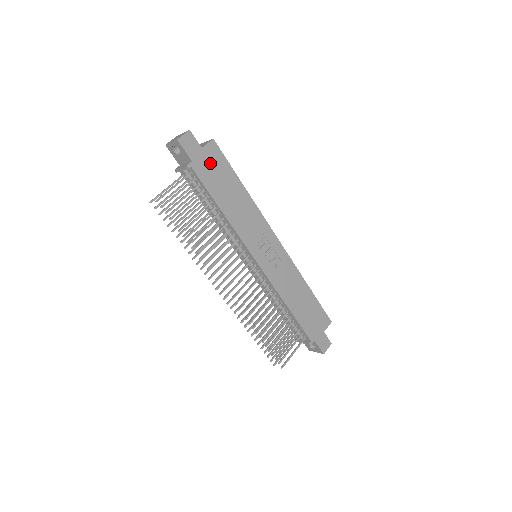
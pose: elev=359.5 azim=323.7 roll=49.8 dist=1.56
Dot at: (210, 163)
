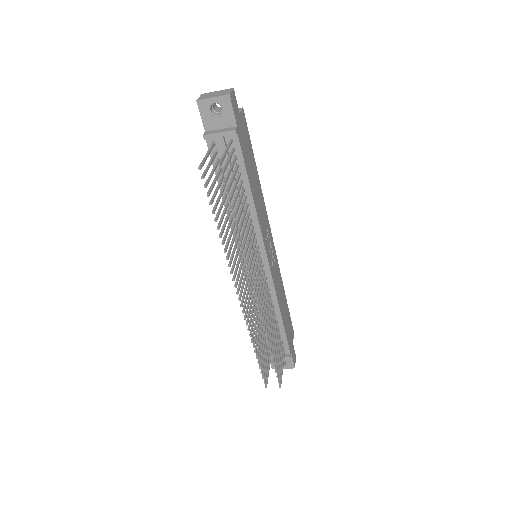
Dot at: (244, 135)
